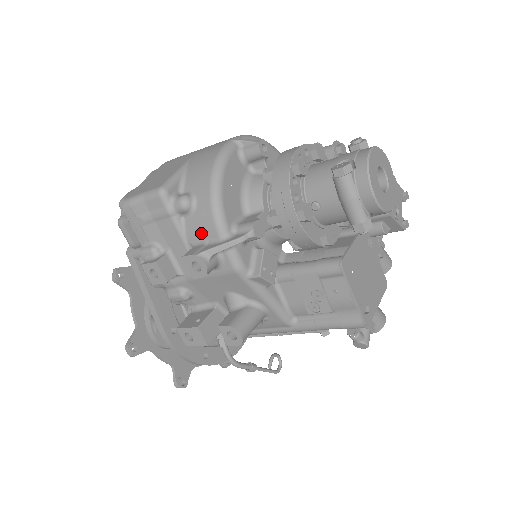
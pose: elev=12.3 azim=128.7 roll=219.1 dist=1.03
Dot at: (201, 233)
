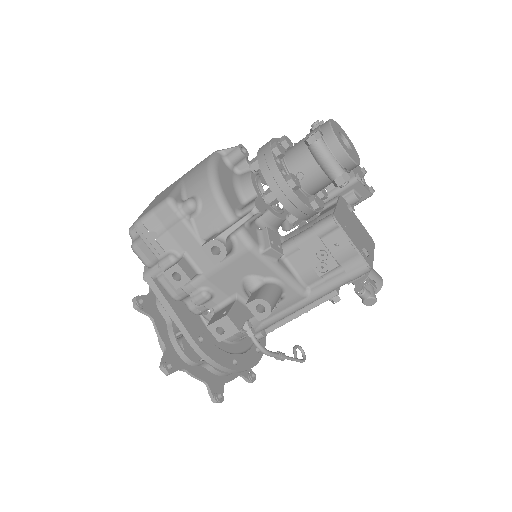
Dot at: (211, 225)
